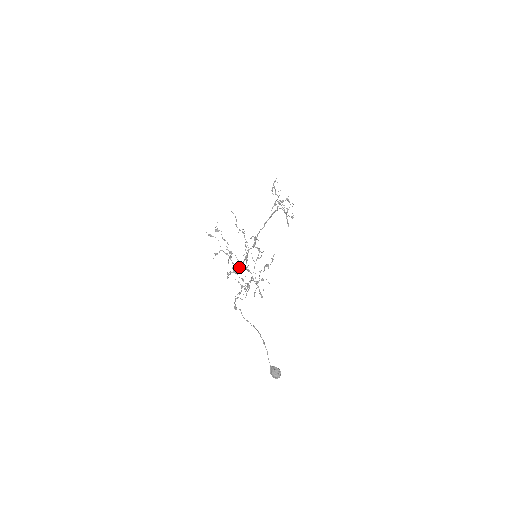
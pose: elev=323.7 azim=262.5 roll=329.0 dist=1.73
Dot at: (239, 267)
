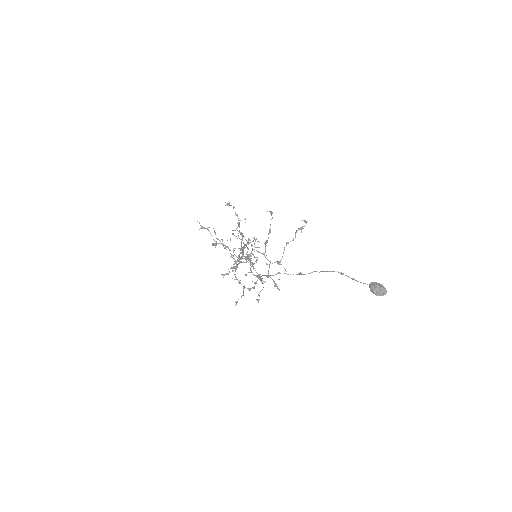
Dot at: (252, 249)
